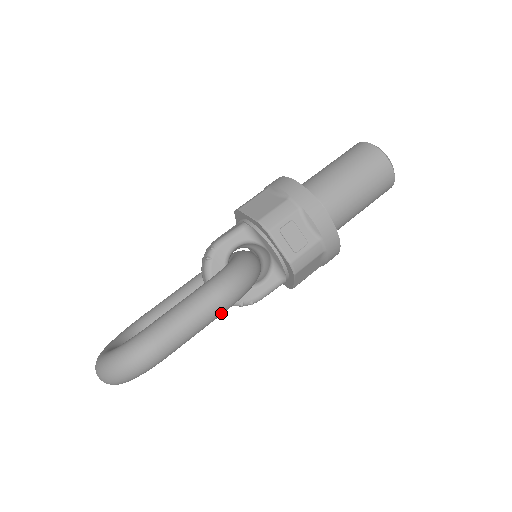
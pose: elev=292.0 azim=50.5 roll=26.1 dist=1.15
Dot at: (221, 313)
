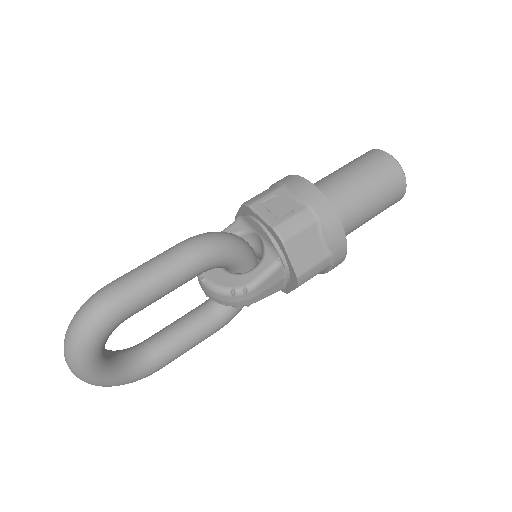
Dot at: (189, 266)
